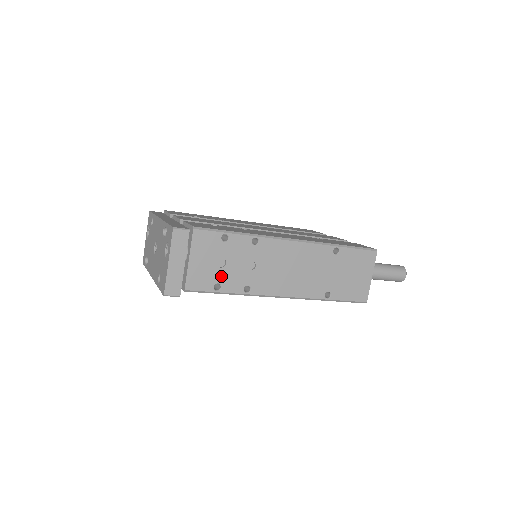
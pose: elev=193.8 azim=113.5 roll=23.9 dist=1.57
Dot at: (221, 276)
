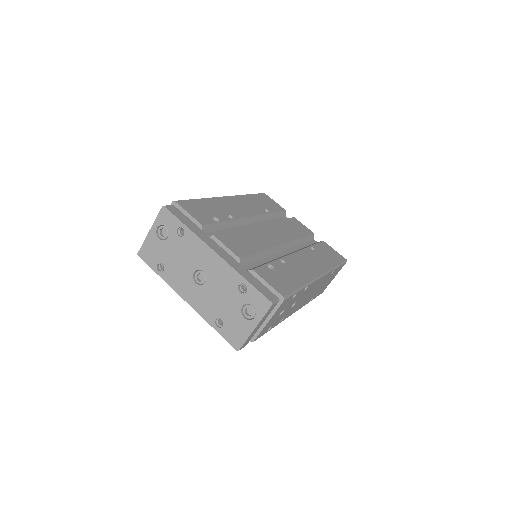
Dot at: (276, 321)
